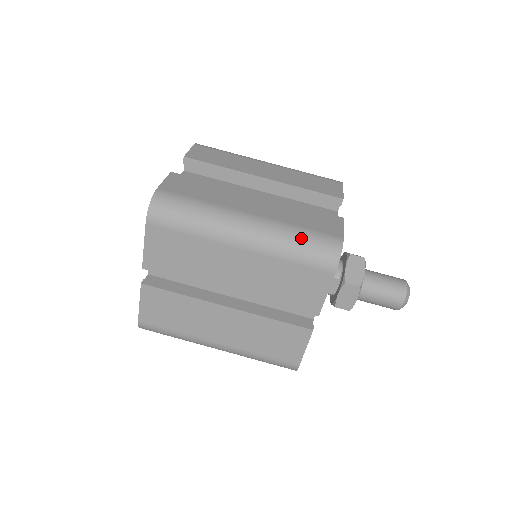
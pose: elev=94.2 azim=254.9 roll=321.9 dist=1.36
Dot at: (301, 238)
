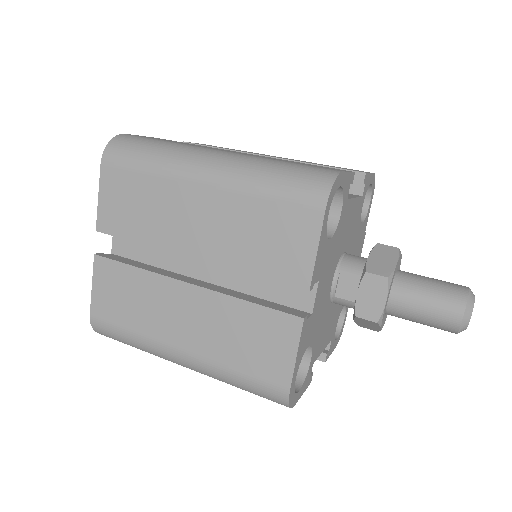
Dot at: (280, 167)
